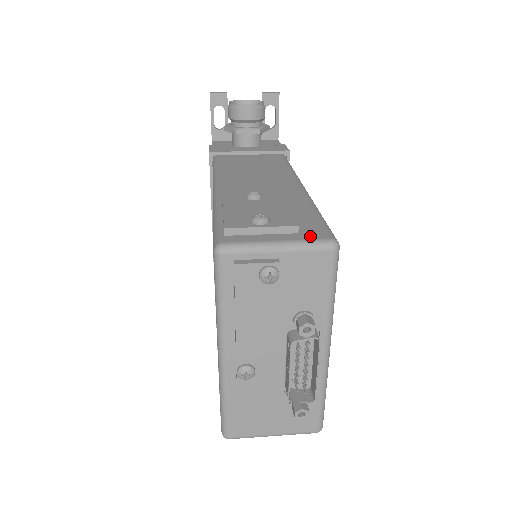
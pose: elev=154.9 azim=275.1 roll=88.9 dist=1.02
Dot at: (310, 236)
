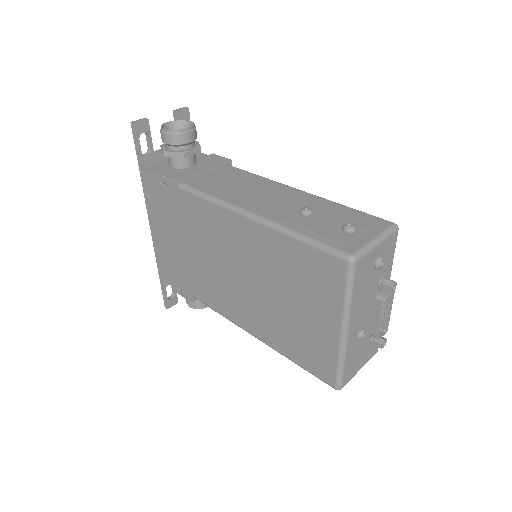
Dot at: (382, 227)
